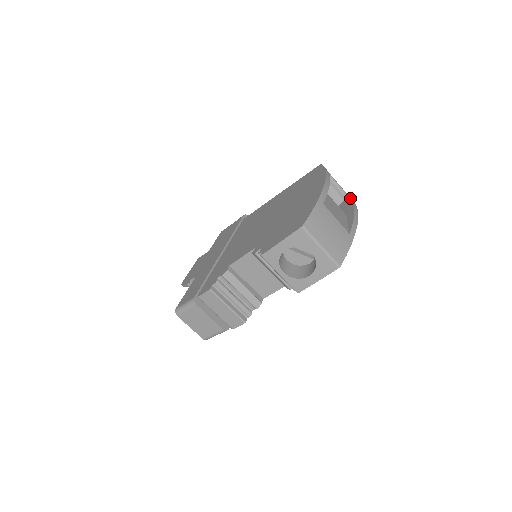
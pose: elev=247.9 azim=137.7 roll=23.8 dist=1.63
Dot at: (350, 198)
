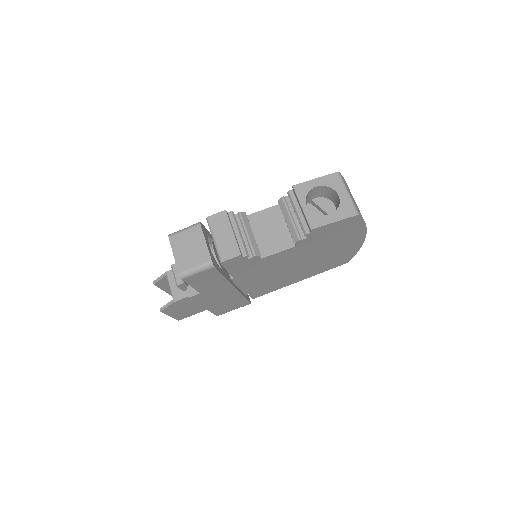
Dot at: occluded
